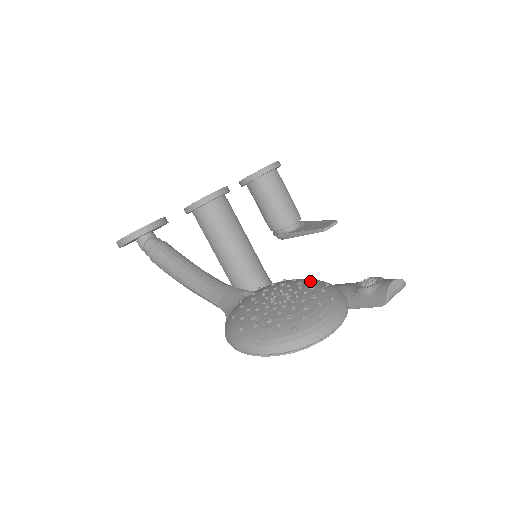
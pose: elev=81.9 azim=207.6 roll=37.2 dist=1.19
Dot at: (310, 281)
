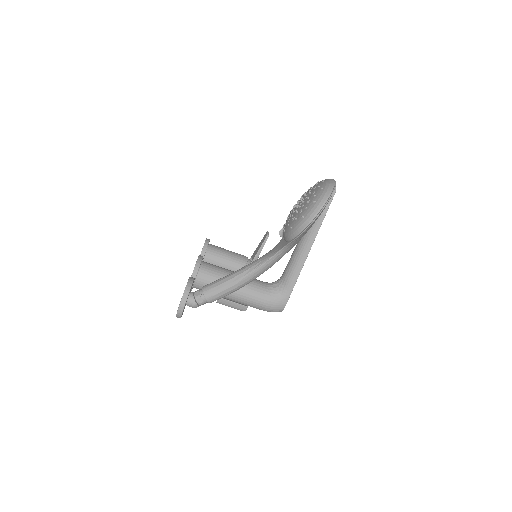
Dot at: occluded
